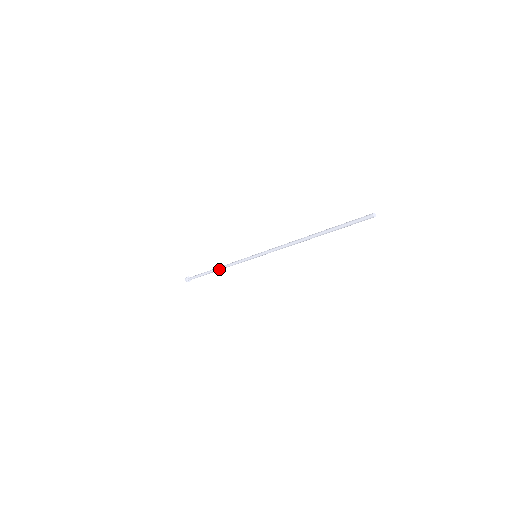
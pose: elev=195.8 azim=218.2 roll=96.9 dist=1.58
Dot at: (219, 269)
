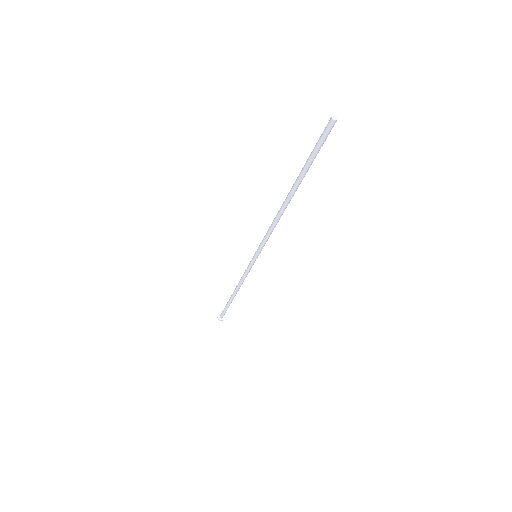
Dot at: (235, 289)
